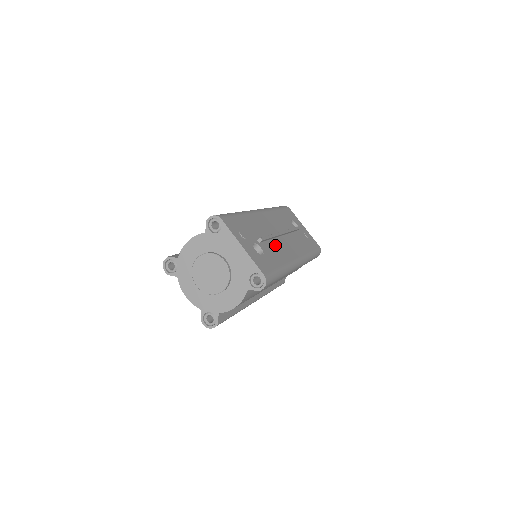
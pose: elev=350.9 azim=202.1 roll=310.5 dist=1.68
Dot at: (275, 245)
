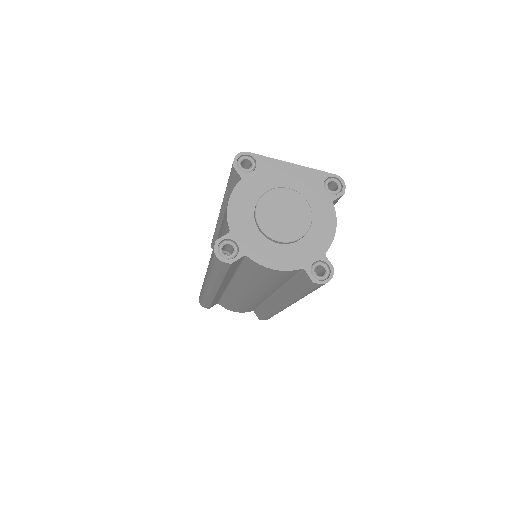
Dot at: occluded
